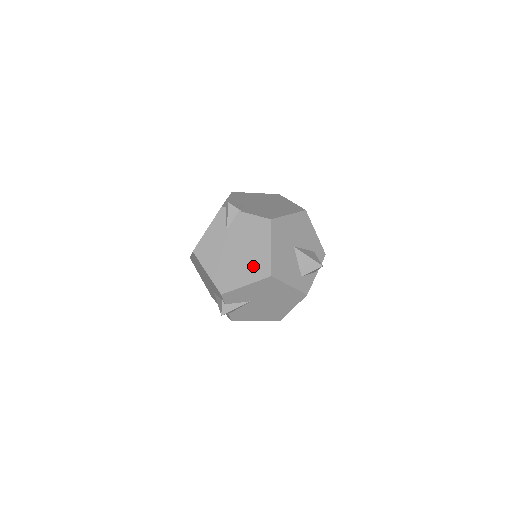
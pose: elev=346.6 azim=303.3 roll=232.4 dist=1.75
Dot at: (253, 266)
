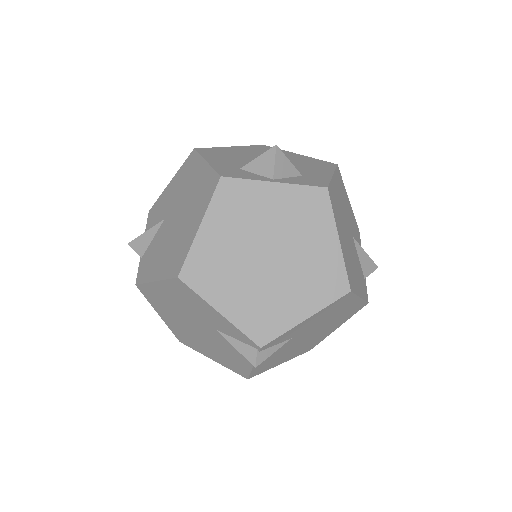
Dot at: occluded
